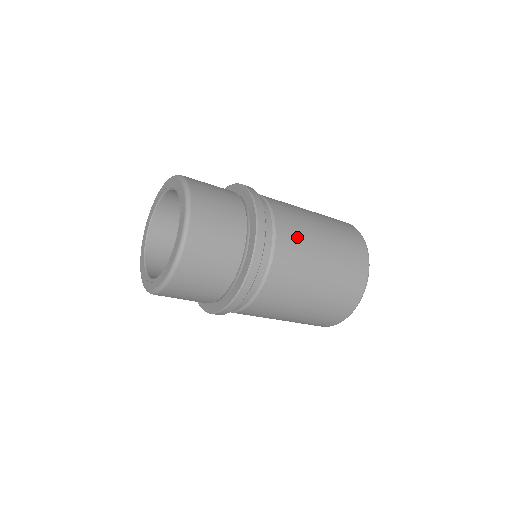
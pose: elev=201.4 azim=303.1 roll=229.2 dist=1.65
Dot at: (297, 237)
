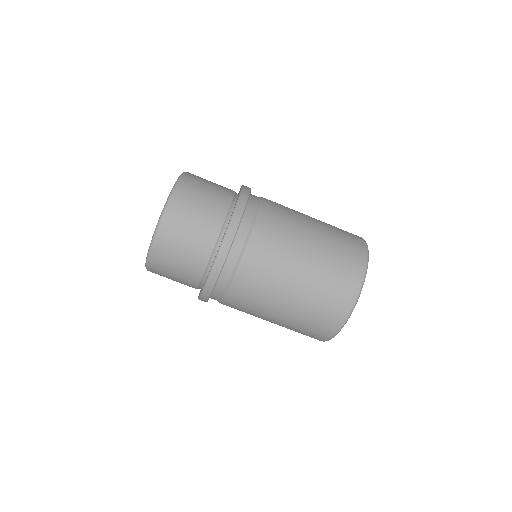
Dot at: occluded
